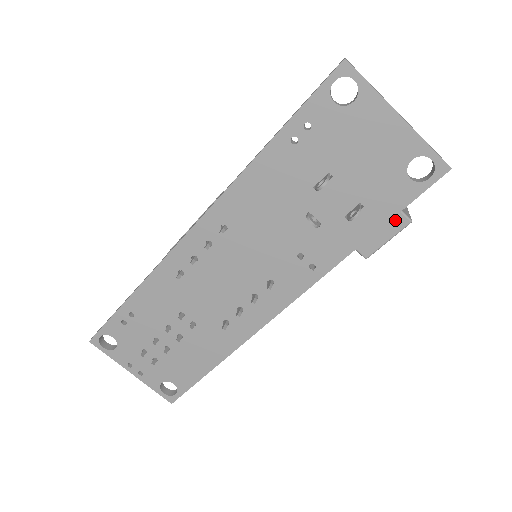
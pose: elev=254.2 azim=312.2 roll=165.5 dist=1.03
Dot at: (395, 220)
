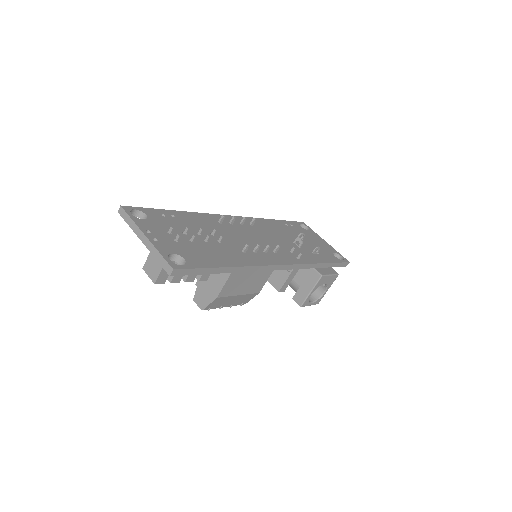
Dot at: (331, 270)
